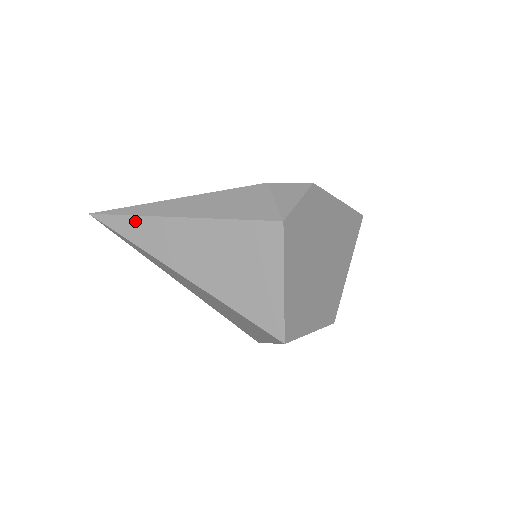
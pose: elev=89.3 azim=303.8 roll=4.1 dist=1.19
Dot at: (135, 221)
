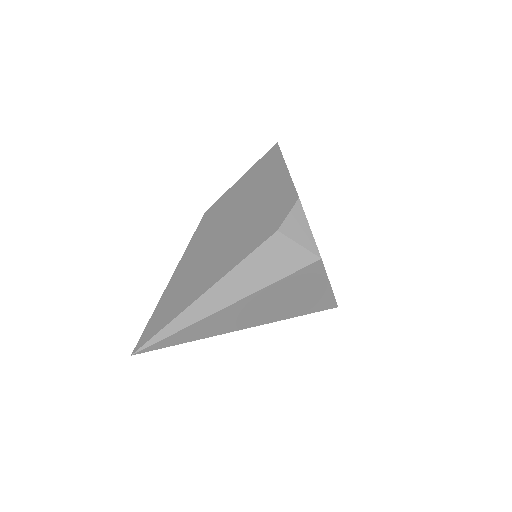
Dot at: (187, 331)
